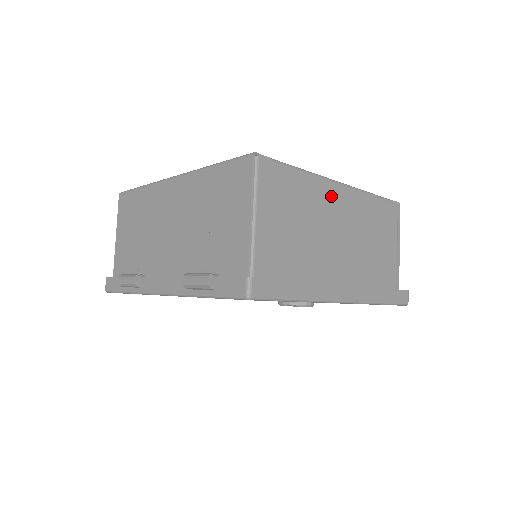
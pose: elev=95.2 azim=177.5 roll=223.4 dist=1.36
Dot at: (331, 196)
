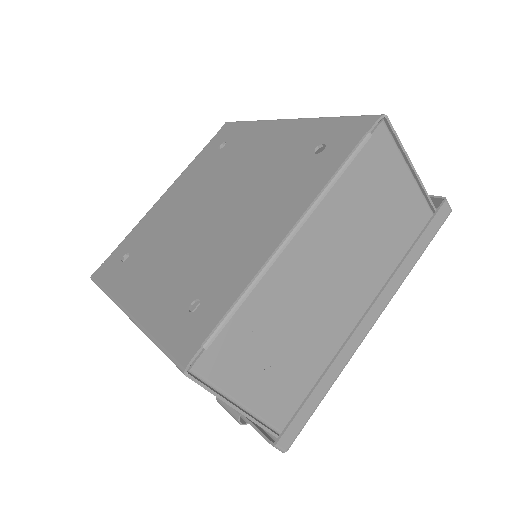
Dot at: (293, 264)
